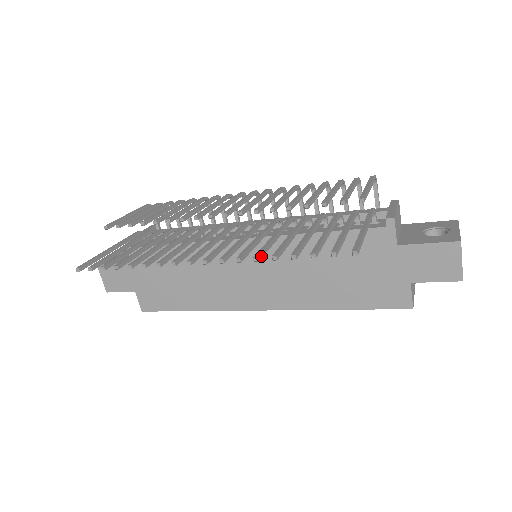
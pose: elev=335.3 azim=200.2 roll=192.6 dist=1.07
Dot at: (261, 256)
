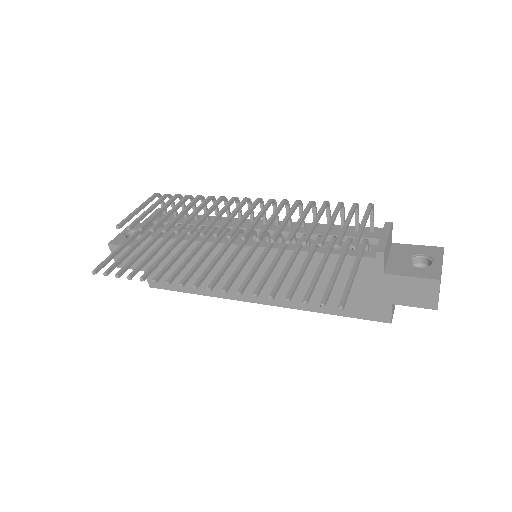
Dot at: (259, 291)
